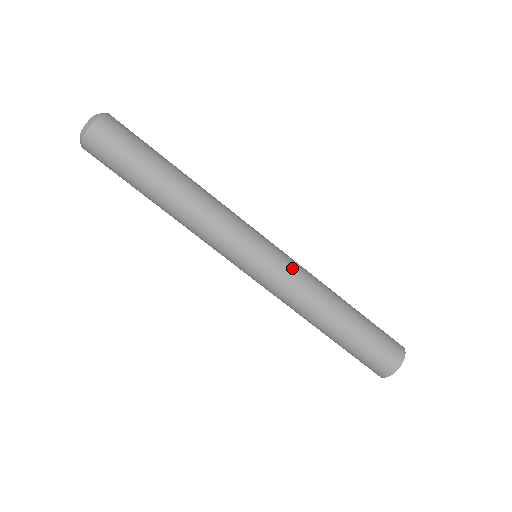
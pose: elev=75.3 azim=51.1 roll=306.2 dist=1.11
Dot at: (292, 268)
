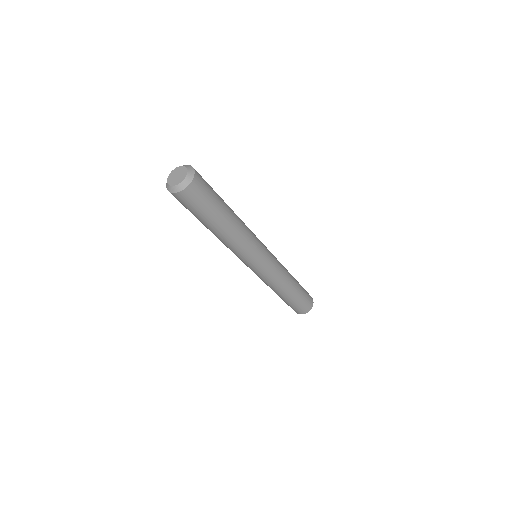
Dot at: (268, 277)
